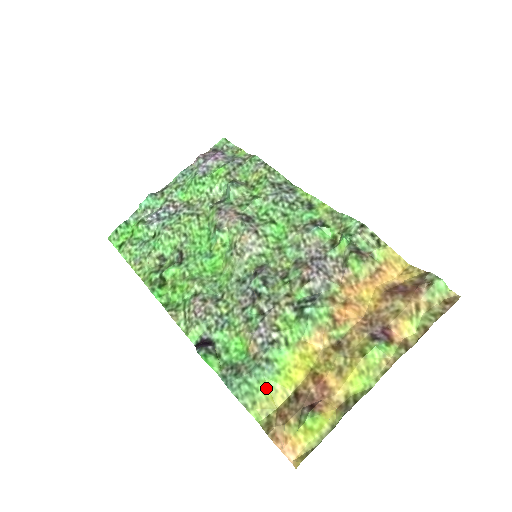
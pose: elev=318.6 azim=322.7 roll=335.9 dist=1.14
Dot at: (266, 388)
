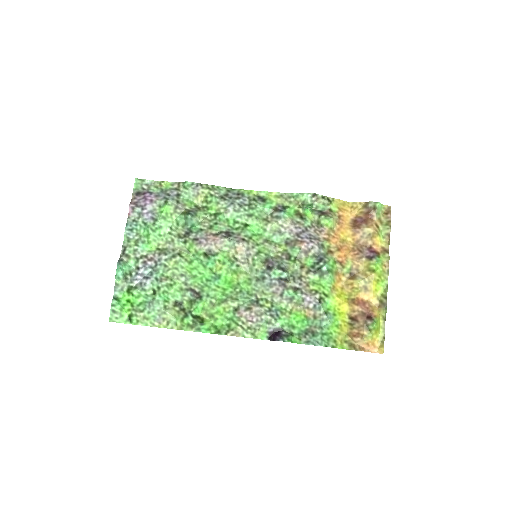
Dot at: (335, 328)
